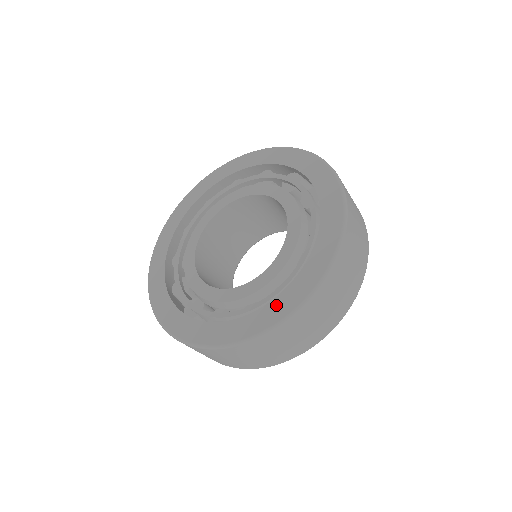
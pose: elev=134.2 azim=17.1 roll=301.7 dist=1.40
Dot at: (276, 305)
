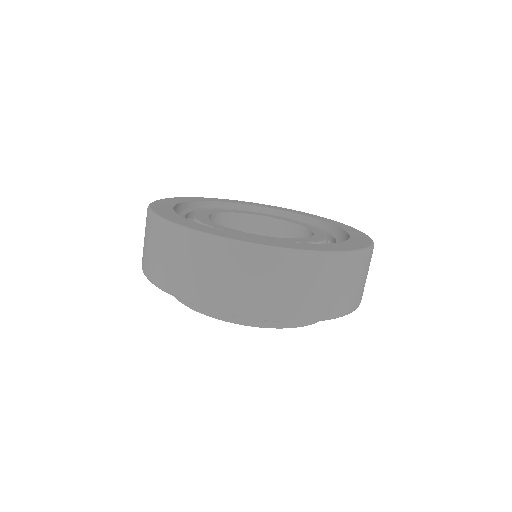
Dot at: (357, 238)
